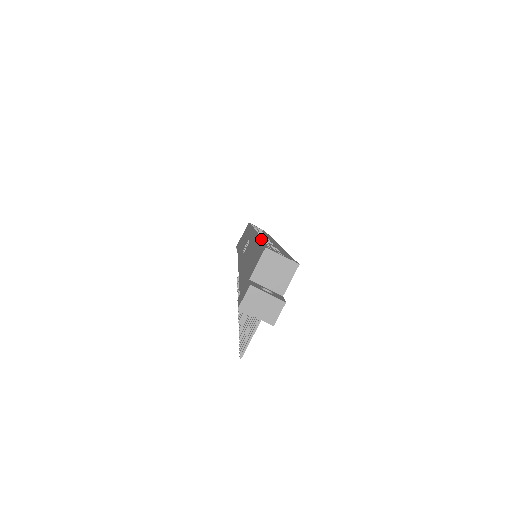
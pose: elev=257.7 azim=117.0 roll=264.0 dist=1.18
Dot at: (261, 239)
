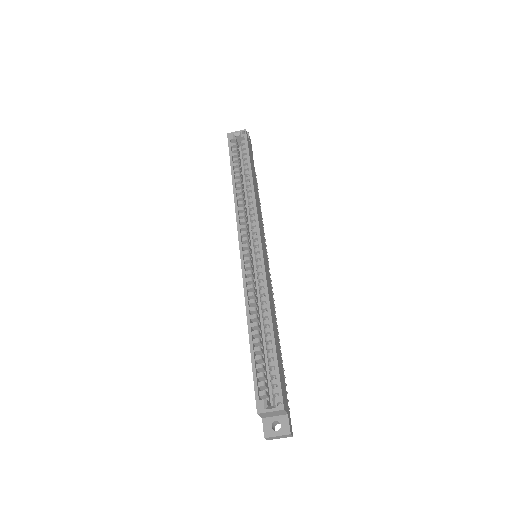
Dot at: (250, 339)
